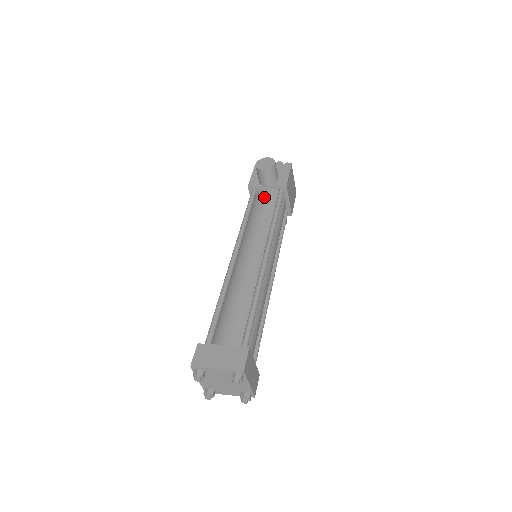
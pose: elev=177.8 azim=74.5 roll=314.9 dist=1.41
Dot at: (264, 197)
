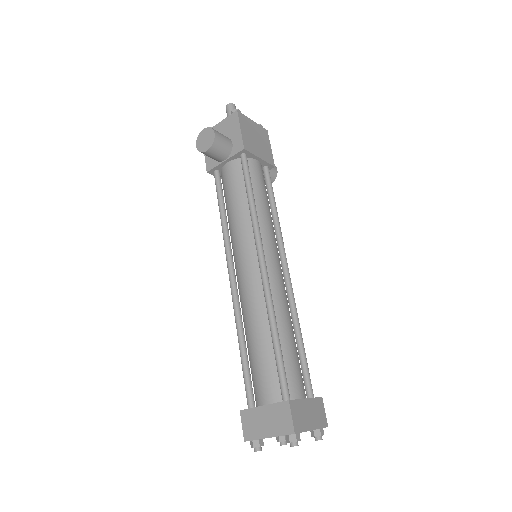
Dot at: (228, 177)
